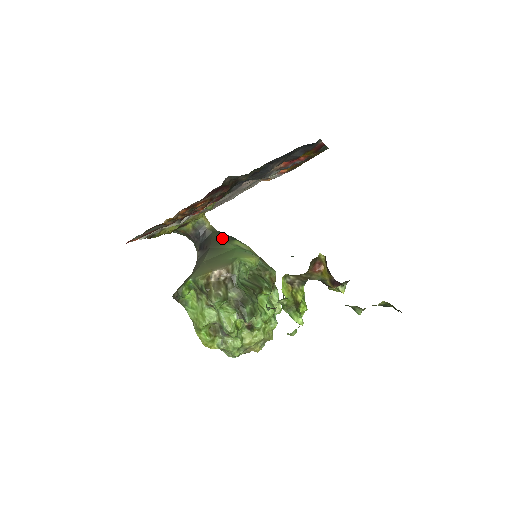
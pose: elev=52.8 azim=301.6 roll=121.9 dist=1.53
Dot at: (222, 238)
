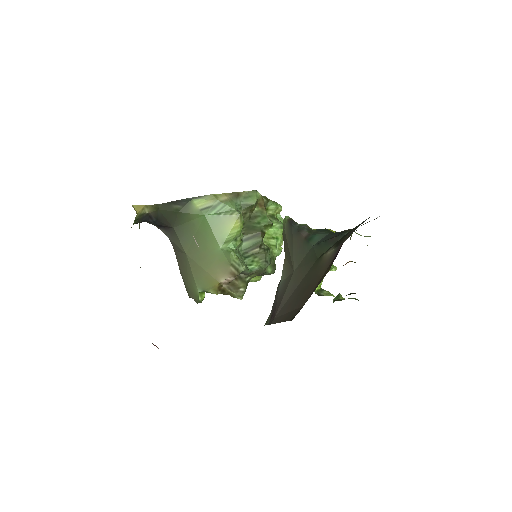
Dot at: (176, 210)
